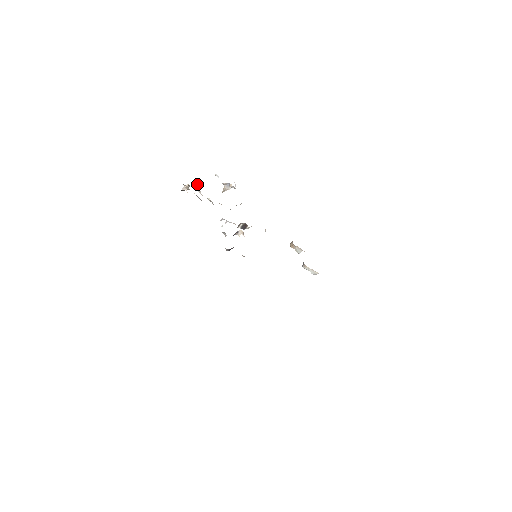
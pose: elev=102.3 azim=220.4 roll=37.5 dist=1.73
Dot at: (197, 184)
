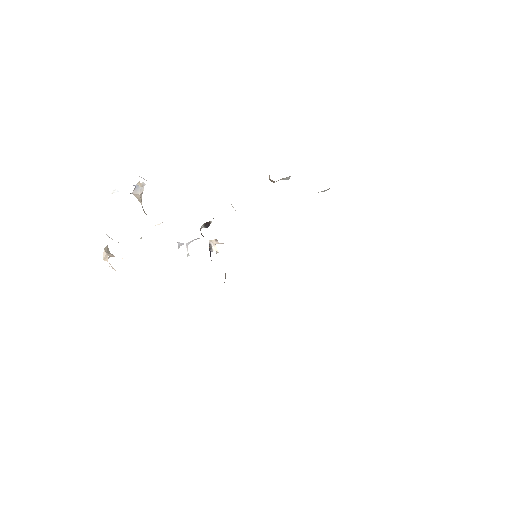
Dot at: occluded
